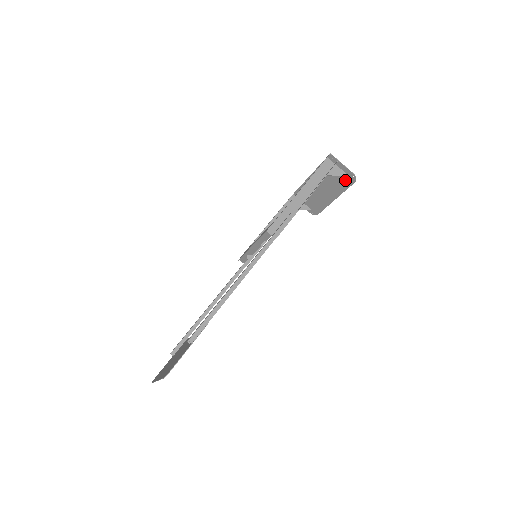
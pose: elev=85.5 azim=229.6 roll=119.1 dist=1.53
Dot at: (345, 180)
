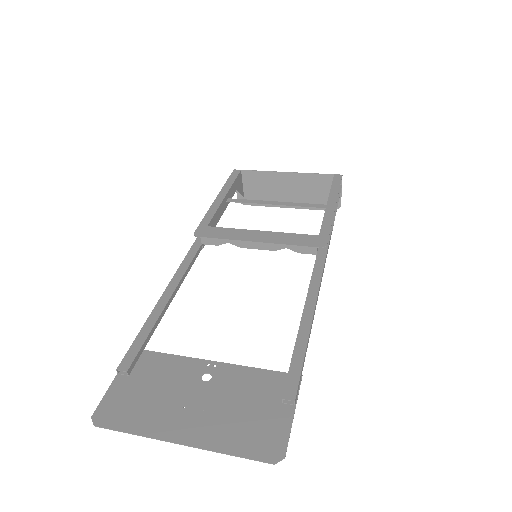
Dot at: (325, 203)
